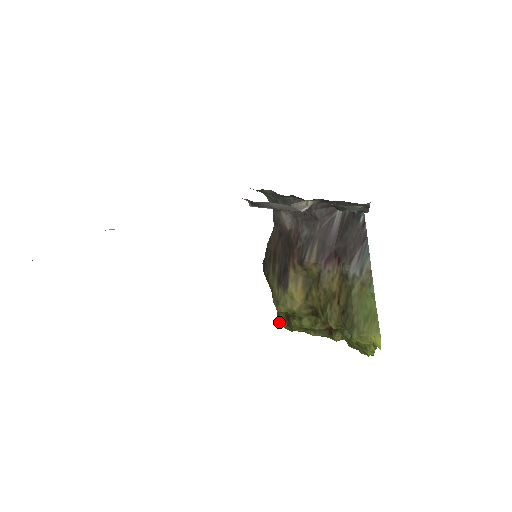
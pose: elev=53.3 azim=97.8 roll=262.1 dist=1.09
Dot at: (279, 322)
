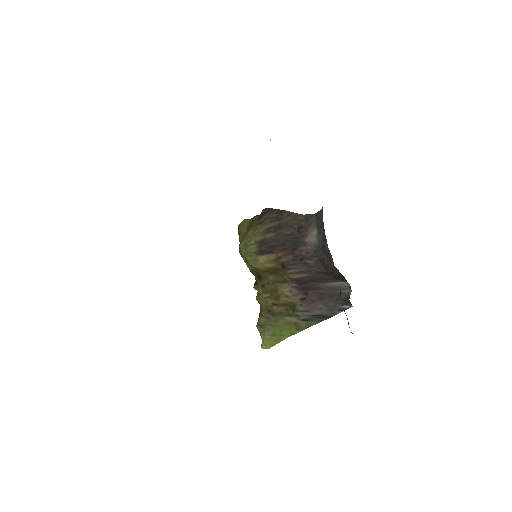
Dot at: (239, 226)
